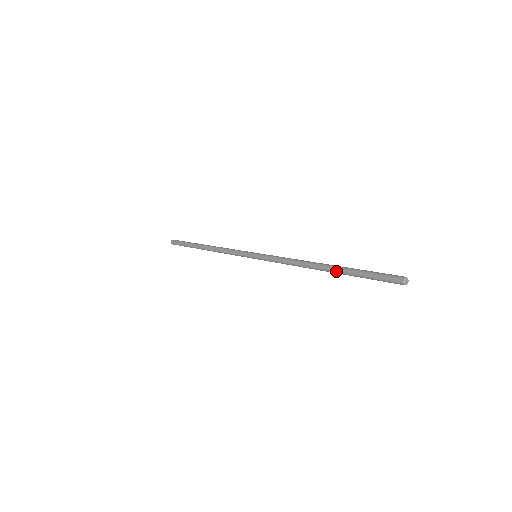
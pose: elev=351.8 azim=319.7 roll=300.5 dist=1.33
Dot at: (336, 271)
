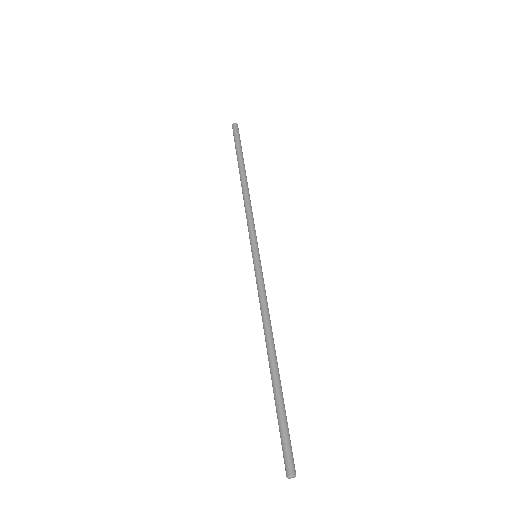
Dot at: (272, 381)
